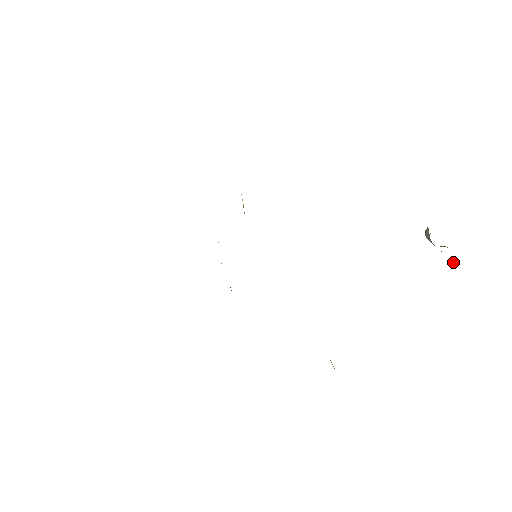
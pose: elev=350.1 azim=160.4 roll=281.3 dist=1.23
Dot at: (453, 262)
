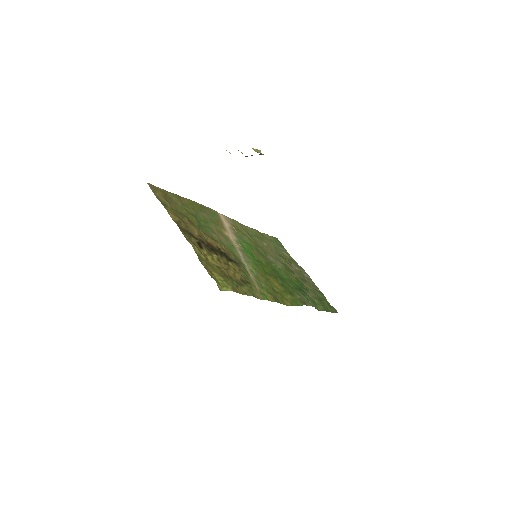
Dot at: occluded
